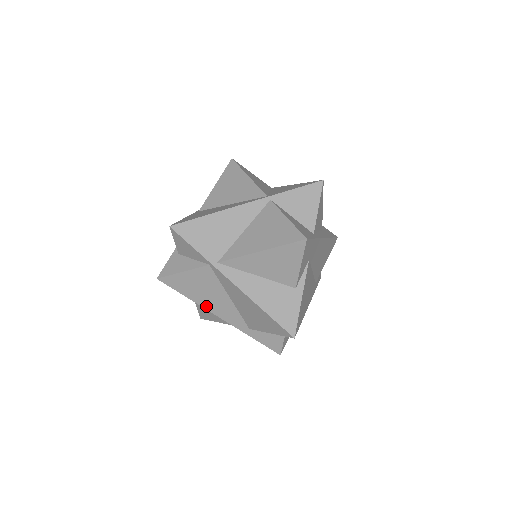
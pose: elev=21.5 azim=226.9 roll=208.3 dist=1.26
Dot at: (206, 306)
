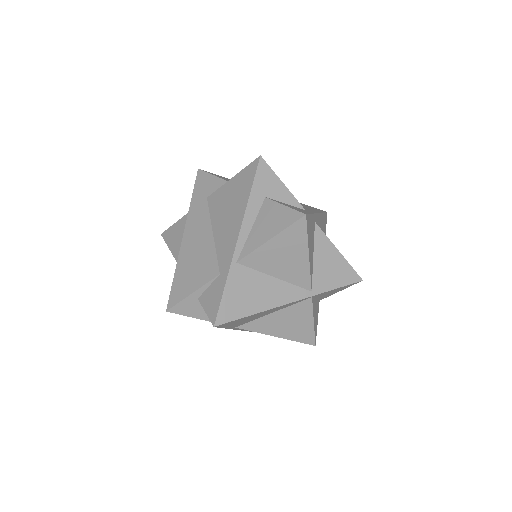
Dot at: occluded
